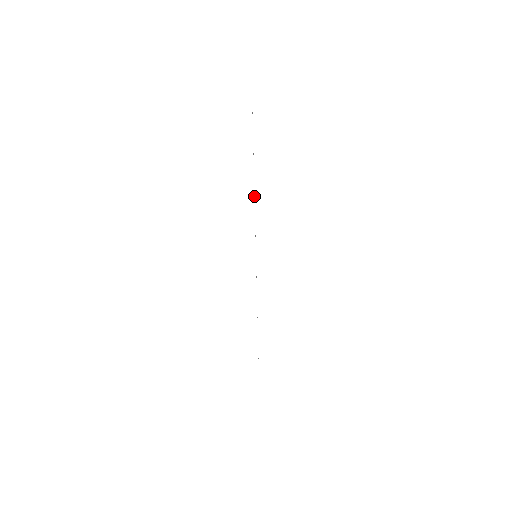
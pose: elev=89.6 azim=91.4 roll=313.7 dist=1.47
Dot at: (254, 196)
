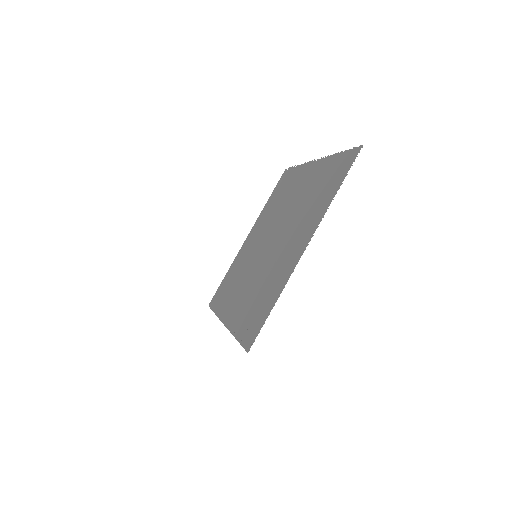
Dot at: (254, 339)
